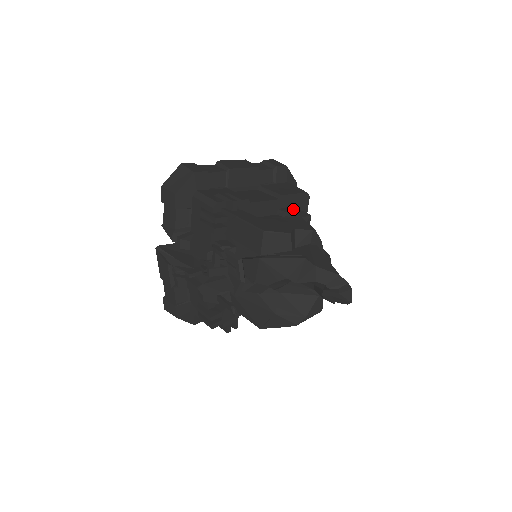
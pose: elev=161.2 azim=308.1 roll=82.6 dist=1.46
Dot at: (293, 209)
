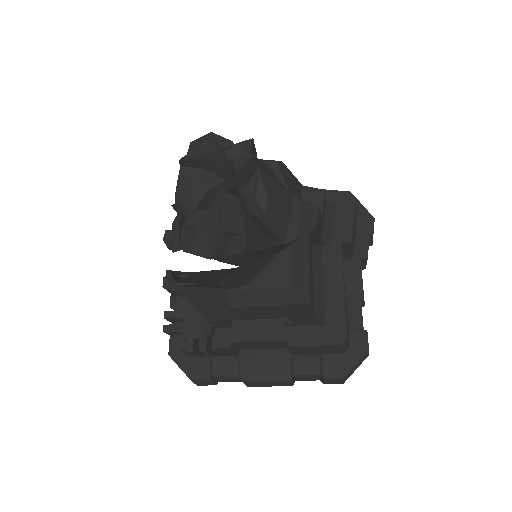
Dot at: occluded
